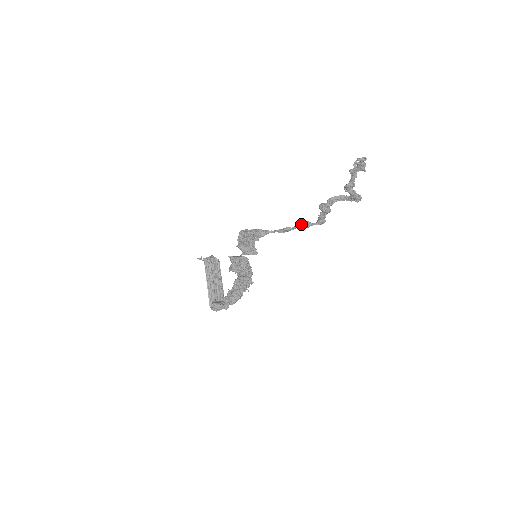
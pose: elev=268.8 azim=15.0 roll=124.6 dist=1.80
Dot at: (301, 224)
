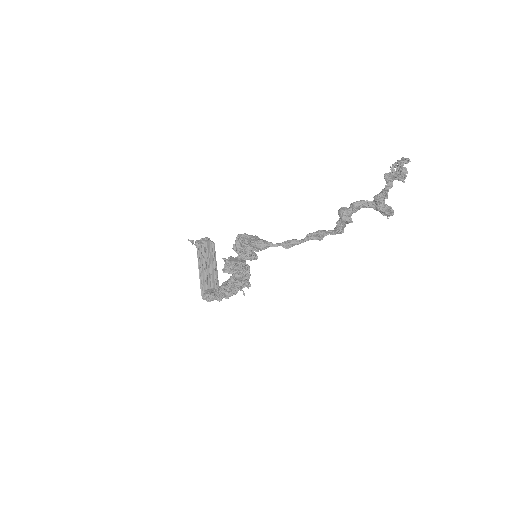
Dot at: (313, 236)
